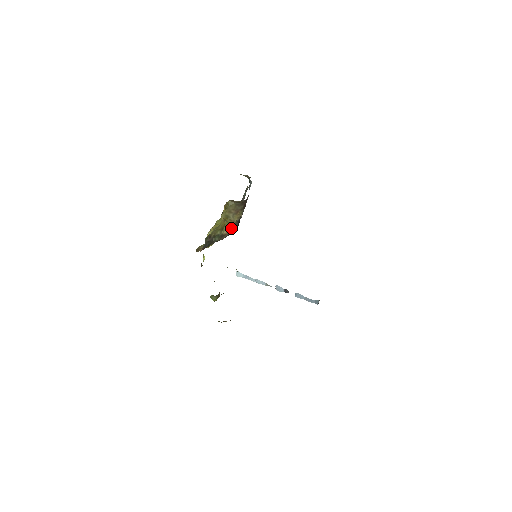
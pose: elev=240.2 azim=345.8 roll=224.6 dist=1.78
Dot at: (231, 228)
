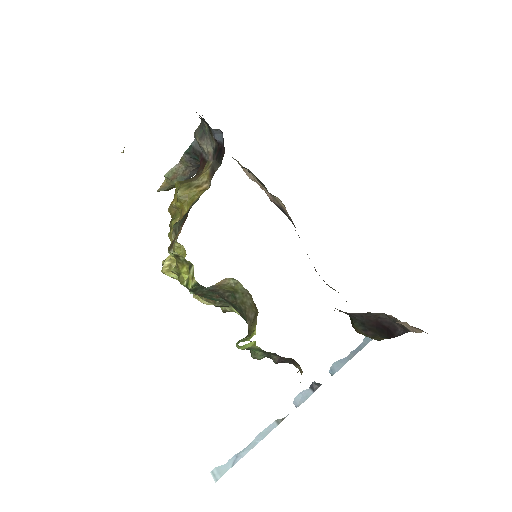
Dot at: (205, 190)
